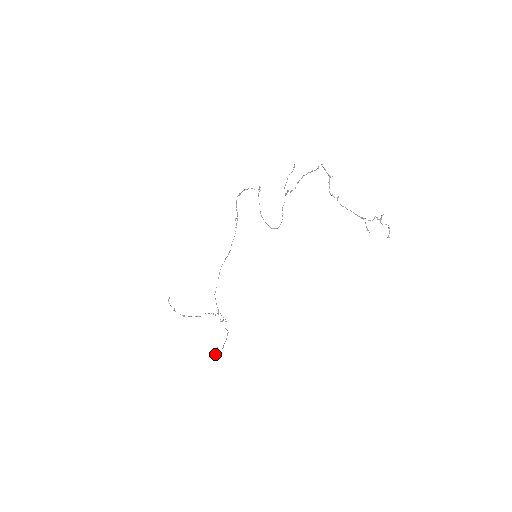
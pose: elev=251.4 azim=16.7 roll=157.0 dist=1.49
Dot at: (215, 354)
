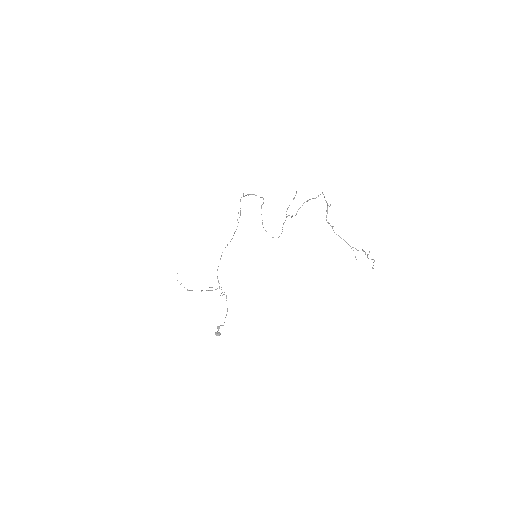
Dot at: (218, 335)
